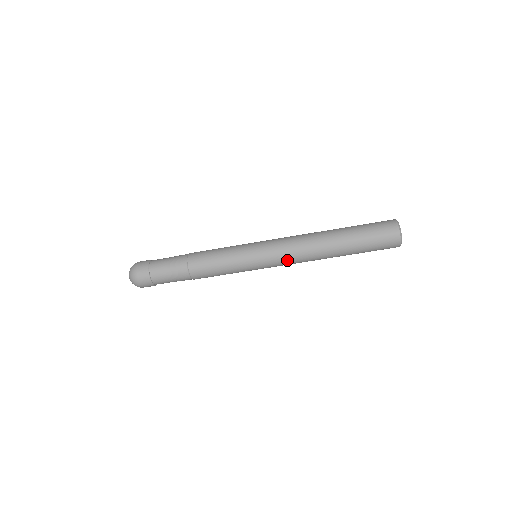
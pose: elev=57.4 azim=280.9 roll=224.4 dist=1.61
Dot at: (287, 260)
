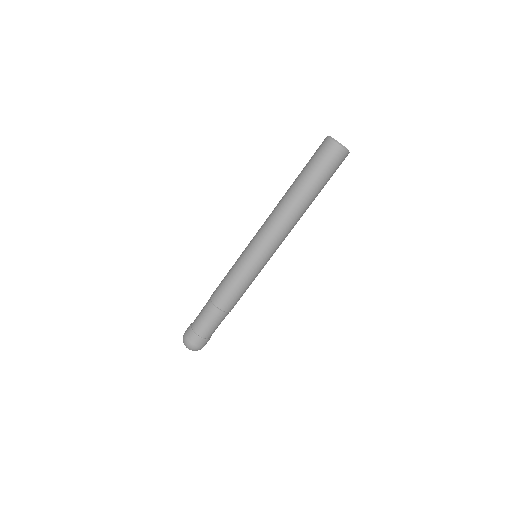
Dot at: (278, 239)
